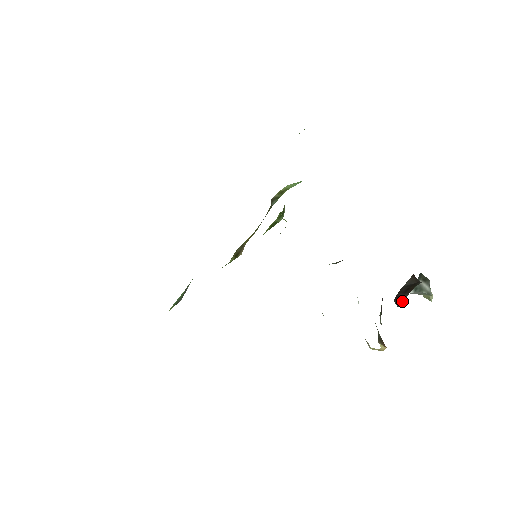
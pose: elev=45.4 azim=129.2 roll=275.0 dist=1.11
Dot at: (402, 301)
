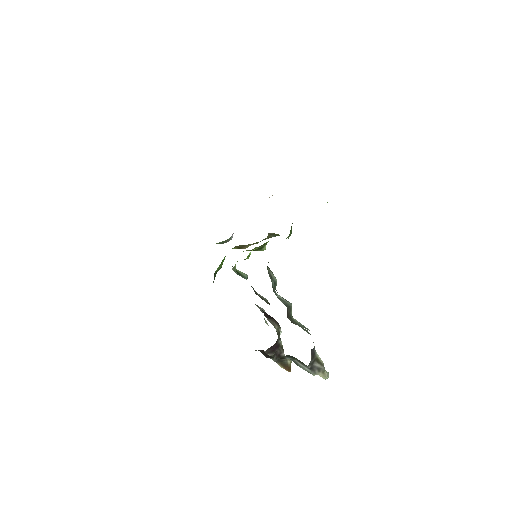
Dot at: (271, 357)
